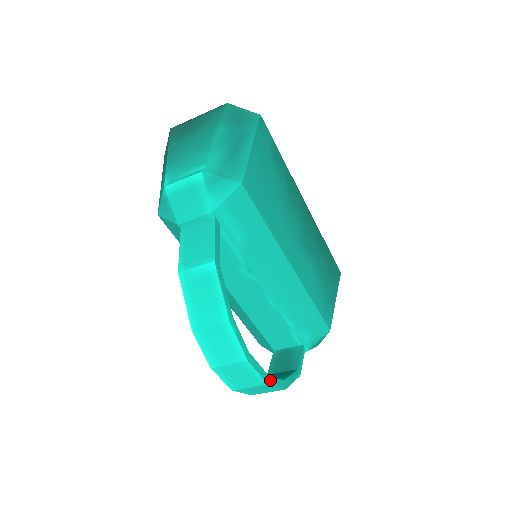
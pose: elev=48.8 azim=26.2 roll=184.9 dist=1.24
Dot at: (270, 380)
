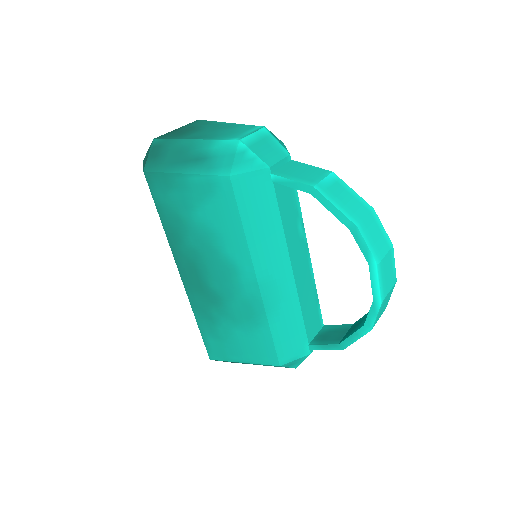
Dot at: occluded
